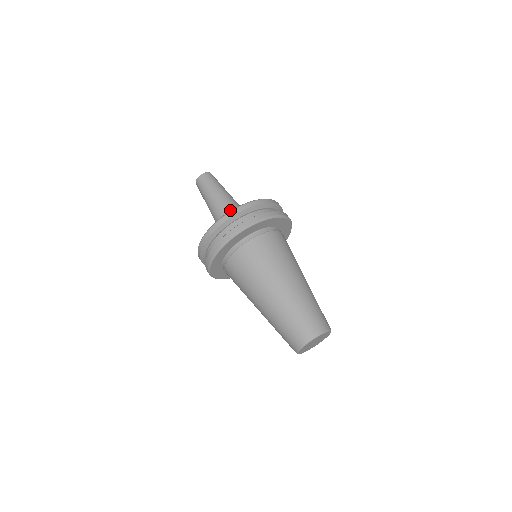
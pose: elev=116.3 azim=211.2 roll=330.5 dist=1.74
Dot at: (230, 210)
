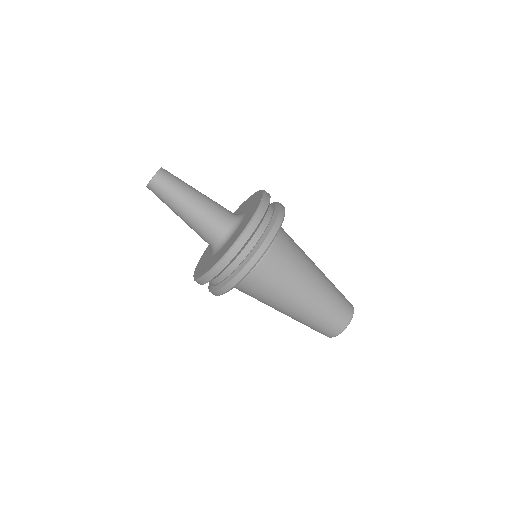
Dot at: (202, 234)
